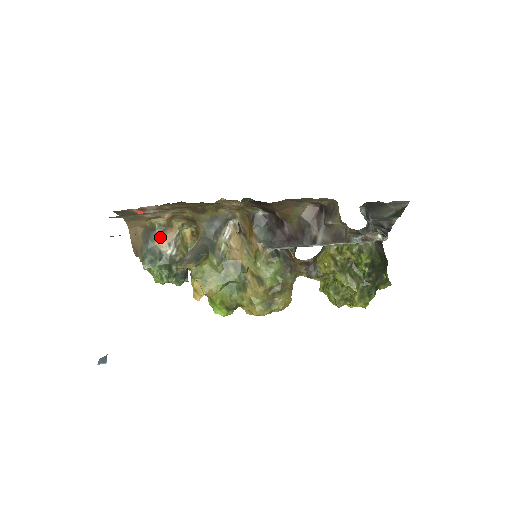
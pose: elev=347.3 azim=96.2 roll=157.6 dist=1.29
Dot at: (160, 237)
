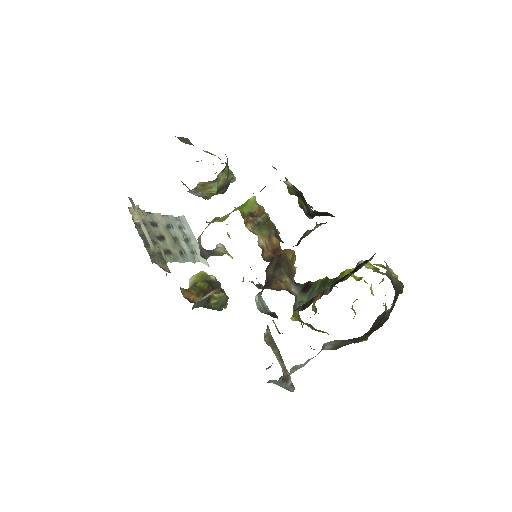
Dot at: occluded
